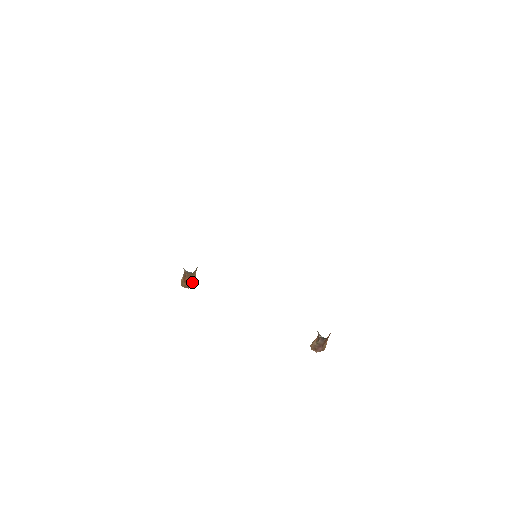
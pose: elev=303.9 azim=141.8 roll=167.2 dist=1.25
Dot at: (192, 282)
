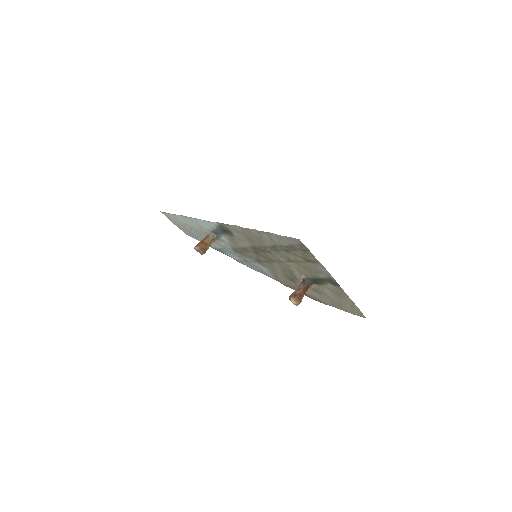
Dot at: (205, 247)
